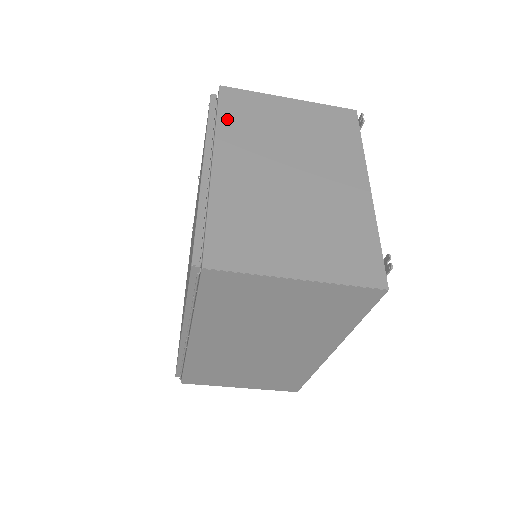
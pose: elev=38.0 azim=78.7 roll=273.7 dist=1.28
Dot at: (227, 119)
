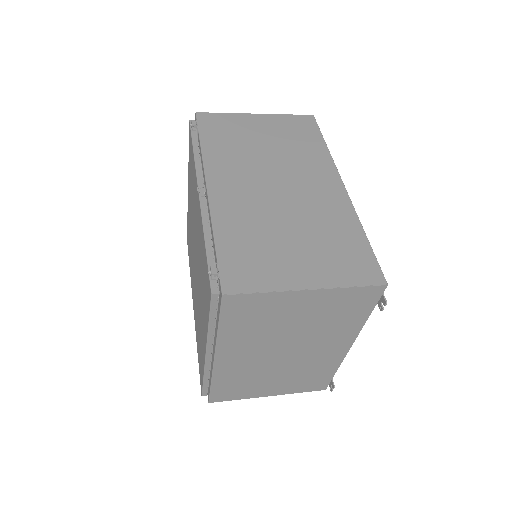
Dot at: (229, 327)
